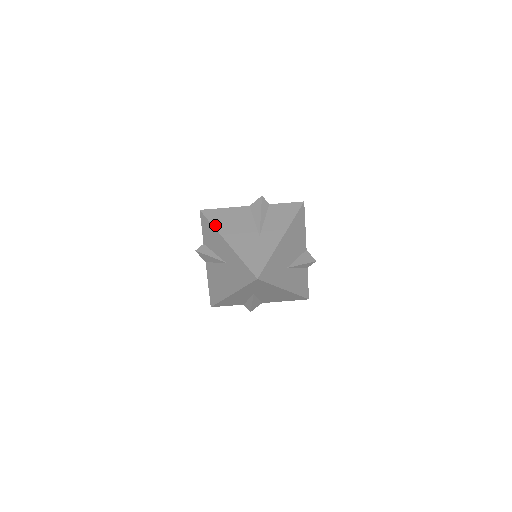
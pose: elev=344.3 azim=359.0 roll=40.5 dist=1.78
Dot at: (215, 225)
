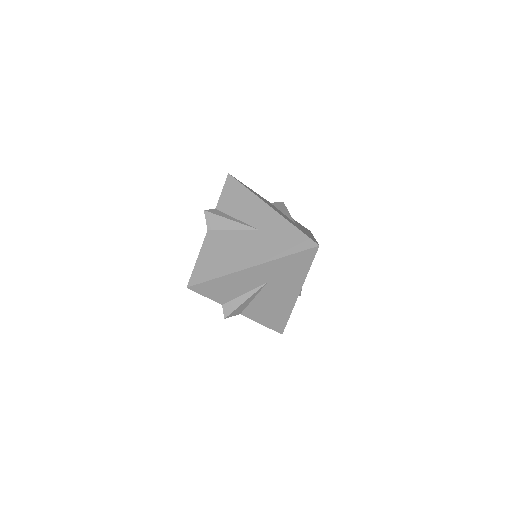
Dot at: (251, 191)
